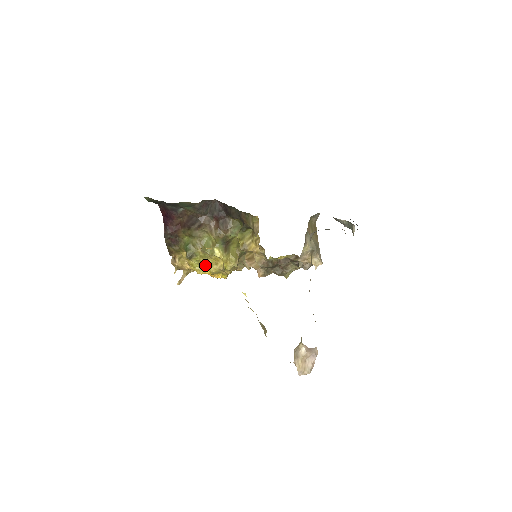
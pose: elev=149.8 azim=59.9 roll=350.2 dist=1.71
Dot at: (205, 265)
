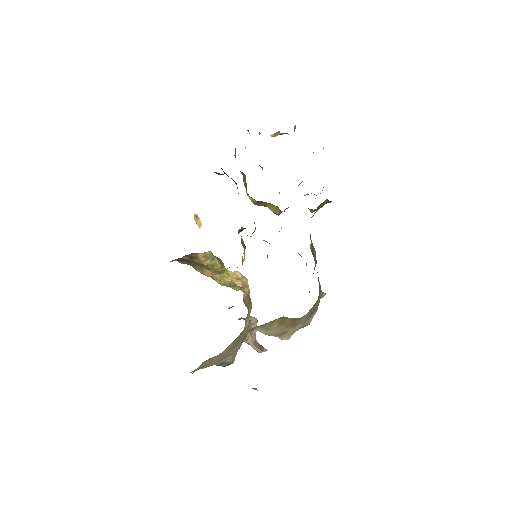
Dot at: occluded
